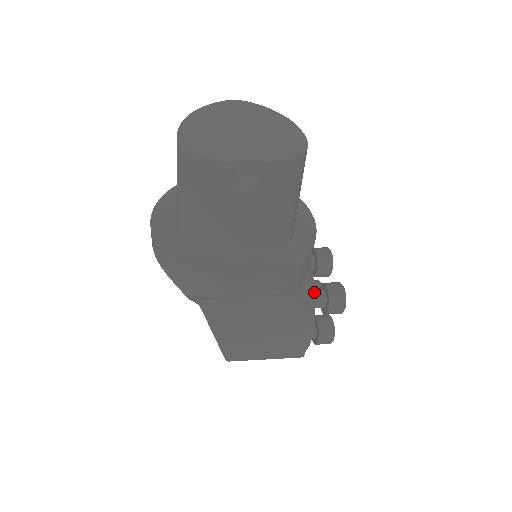
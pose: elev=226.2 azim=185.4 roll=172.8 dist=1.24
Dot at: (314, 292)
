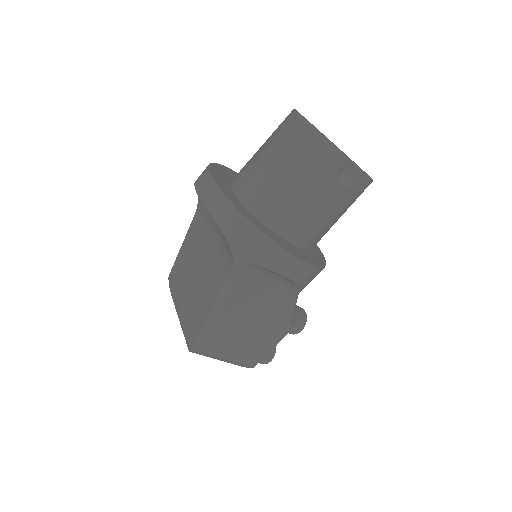
Dot at: occluded
